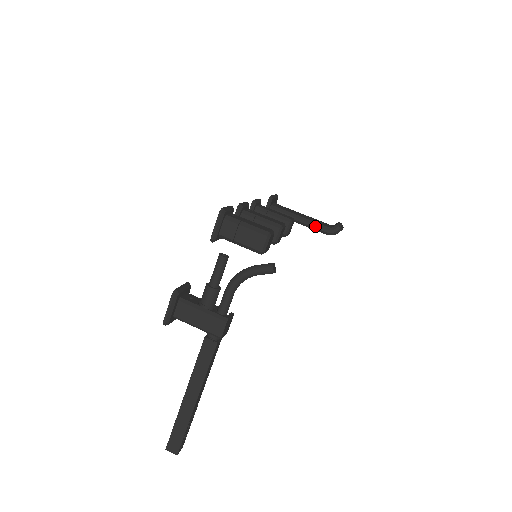
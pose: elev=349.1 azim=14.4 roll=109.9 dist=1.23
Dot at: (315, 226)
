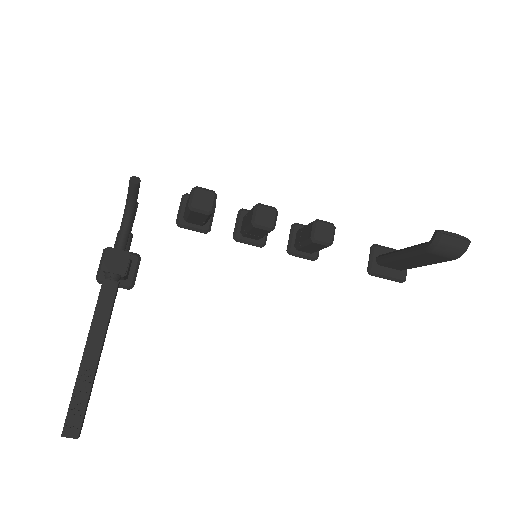
Dot at: (413, 249)
